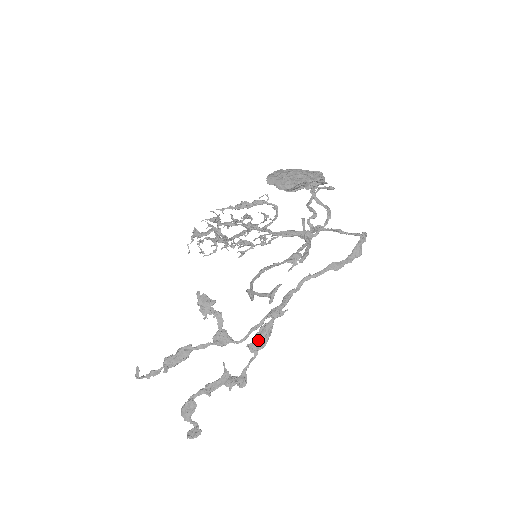
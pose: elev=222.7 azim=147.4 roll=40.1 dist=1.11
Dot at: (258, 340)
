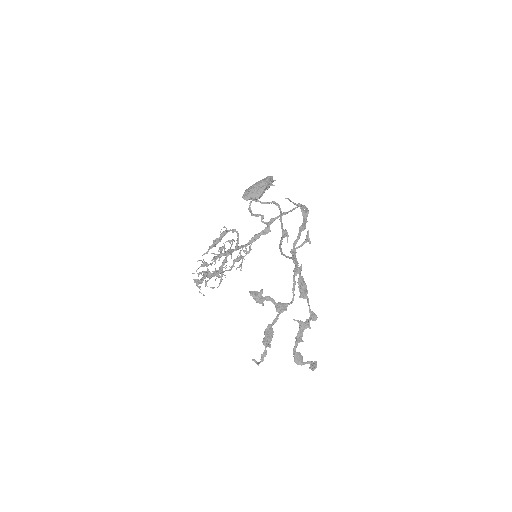
Dot at: (303, 289)
